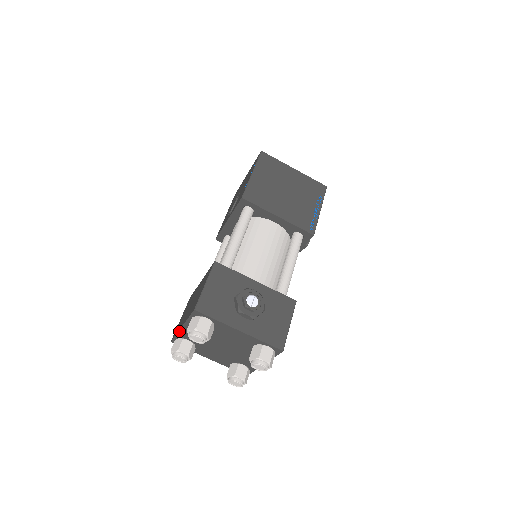
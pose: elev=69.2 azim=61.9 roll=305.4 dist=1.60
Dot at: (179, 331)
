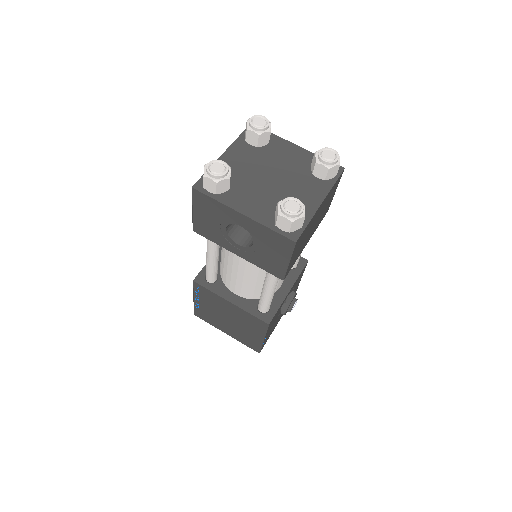
Dot at: occluded
